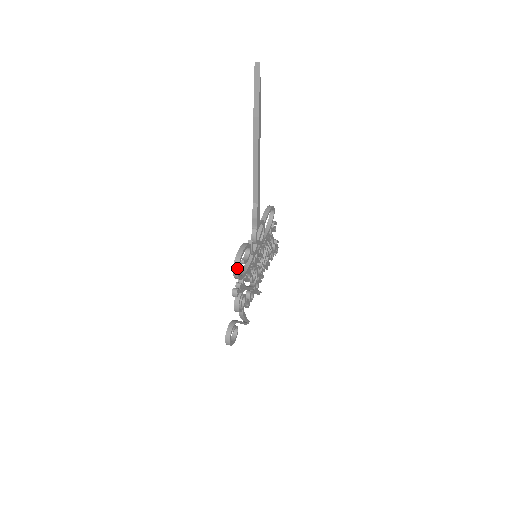
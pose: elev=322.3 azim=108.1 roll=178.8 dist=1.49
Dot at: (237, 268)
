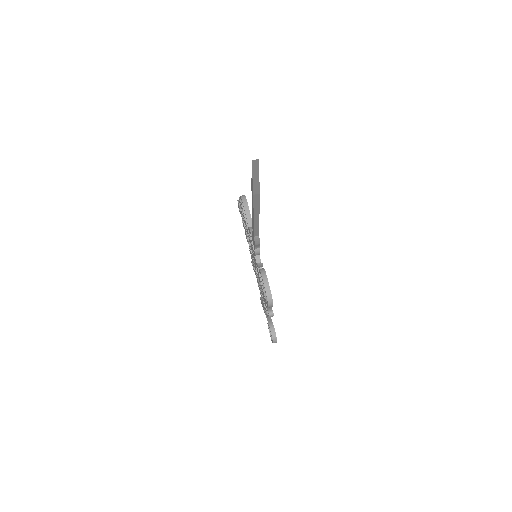
Dot at: (272, 305)
